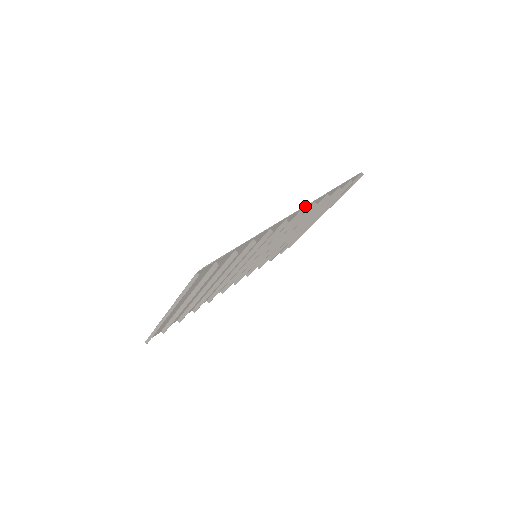
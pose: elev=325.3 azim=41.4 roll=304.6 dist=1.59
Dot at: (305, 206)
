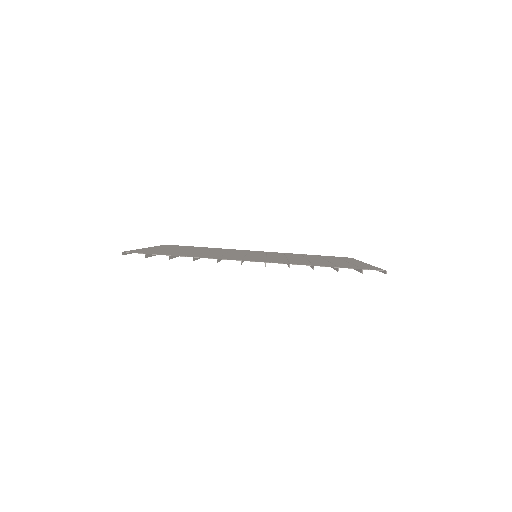
Dot at: (271, 262)
